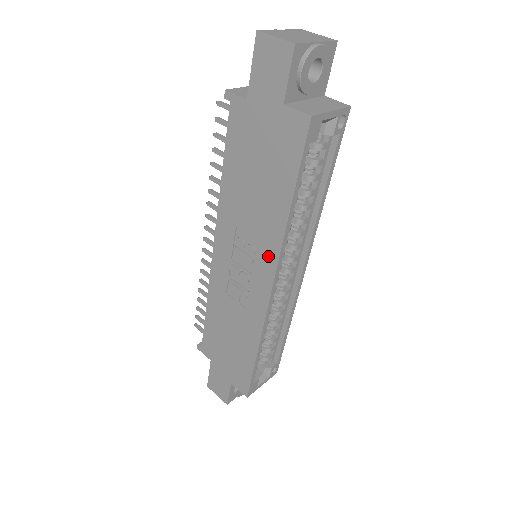
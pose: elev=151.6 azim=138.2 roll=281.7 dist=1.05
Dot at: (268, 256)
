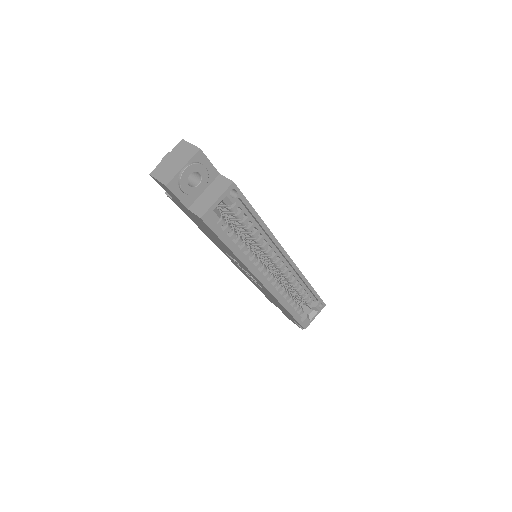
Dot at: (248, 271)
